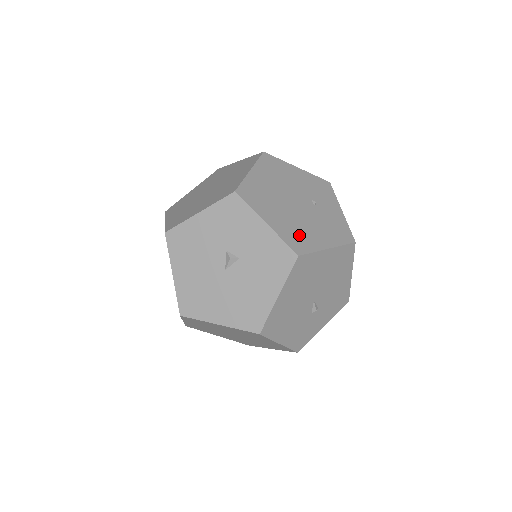
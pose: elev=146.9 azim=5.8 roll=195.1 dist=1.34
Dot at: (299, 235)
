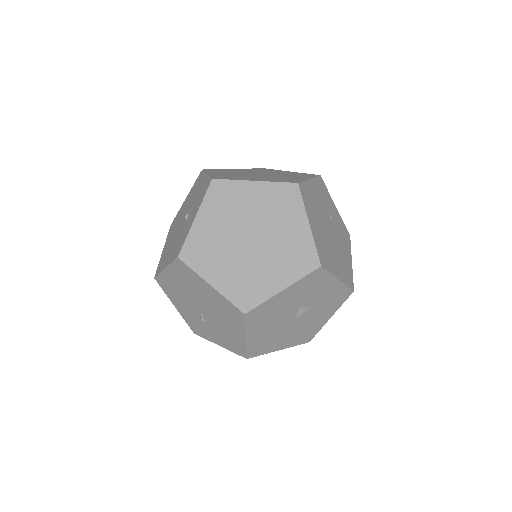
Dot at: (345, 268)
